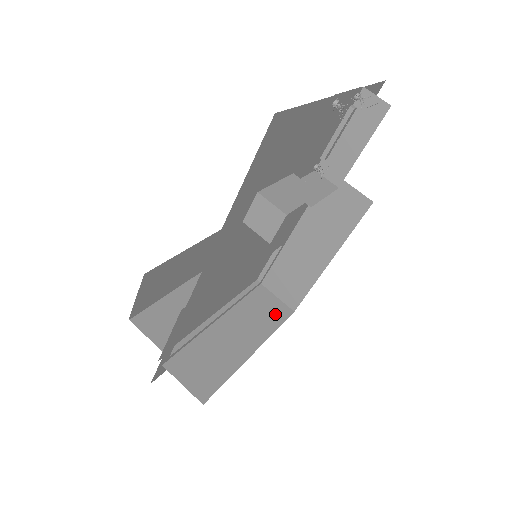
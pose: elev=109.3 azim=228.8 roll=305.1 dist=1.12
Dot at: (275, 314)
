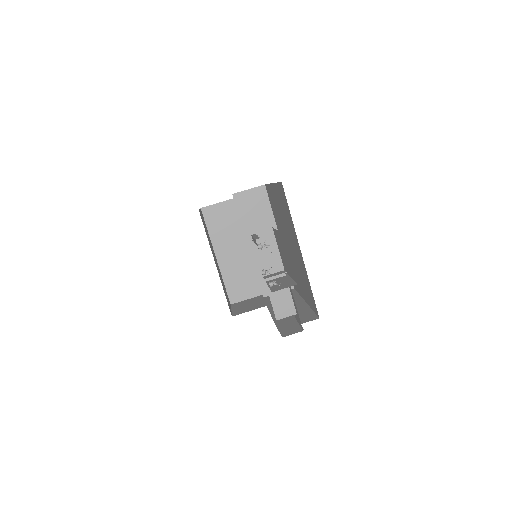
Dot at: (261, 202)
